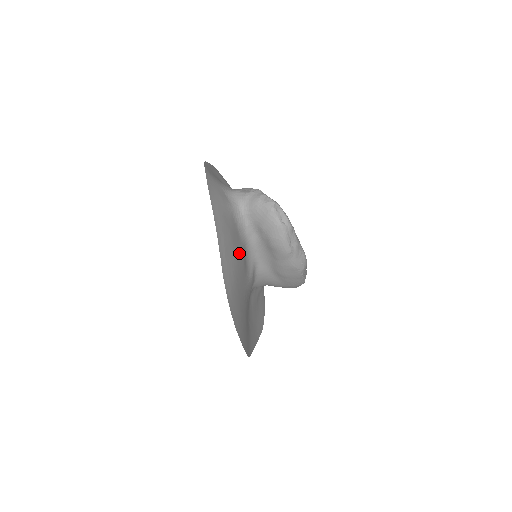
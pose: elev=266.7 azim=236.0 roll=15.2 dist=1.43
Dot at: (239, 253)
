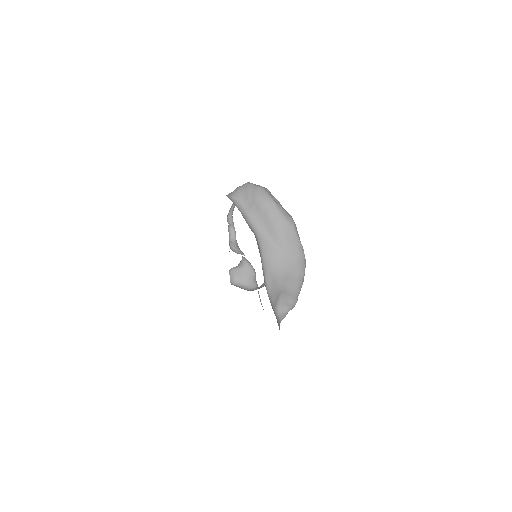
Dot at: occluded
